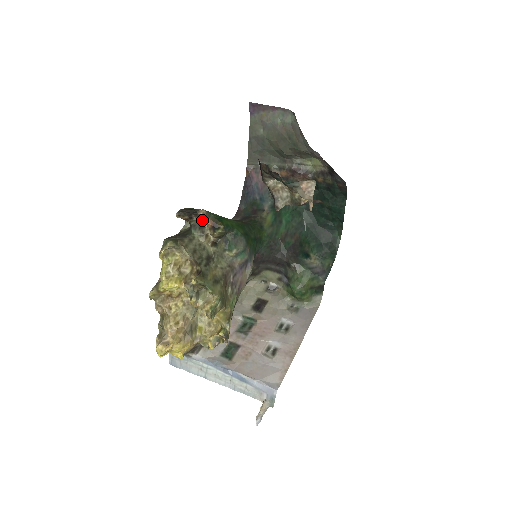
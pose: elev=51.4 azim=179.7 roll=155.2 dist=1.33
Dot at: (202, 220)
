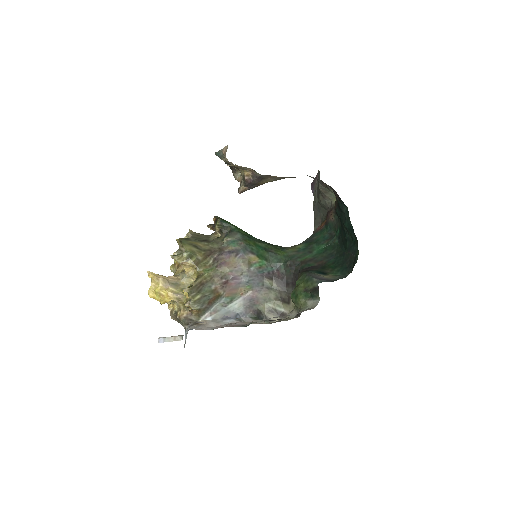
Dot at: occluded
